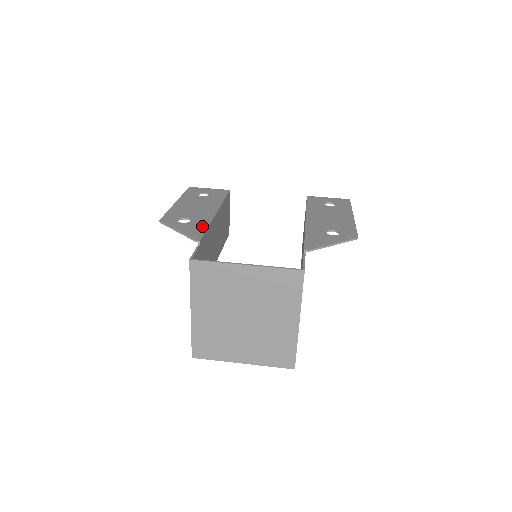
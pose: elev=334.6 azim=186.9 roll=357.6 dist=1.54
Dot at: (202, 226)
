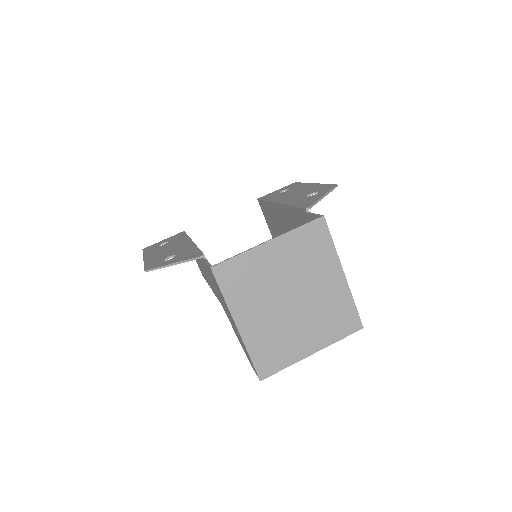
Dot at: (192, 250)
